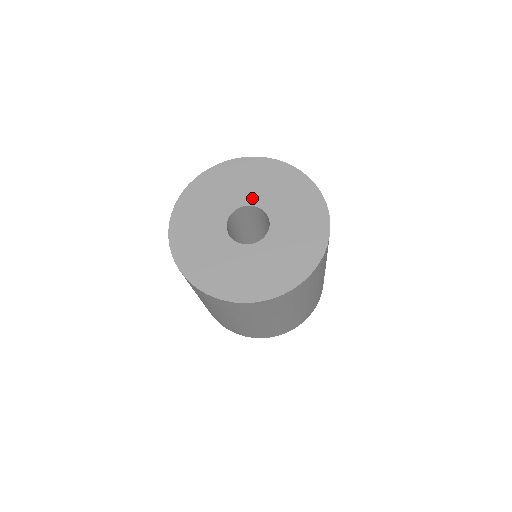
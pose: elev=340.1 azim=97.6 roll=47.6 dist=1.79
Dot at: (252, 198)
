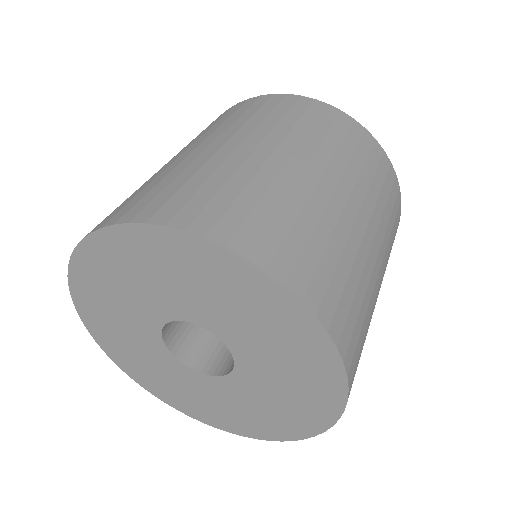
Dot at: (205, 318)
